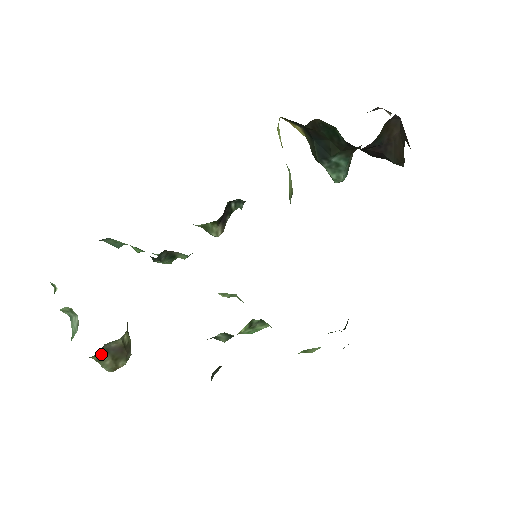
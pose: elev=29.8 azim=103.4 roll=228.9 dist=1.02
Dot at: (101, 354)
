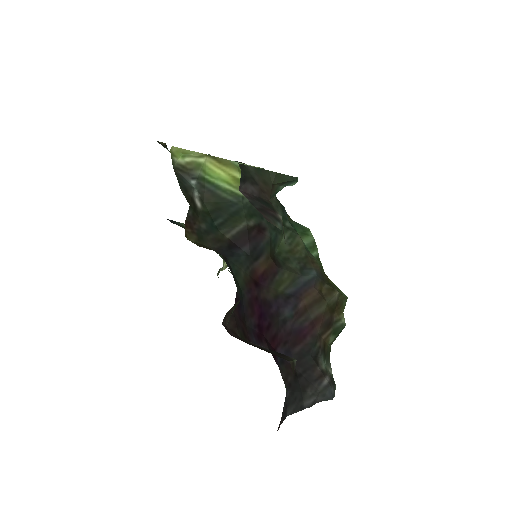
Dot at: occluded
